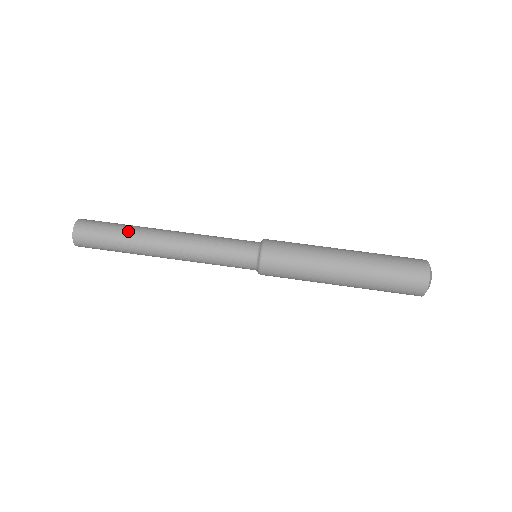
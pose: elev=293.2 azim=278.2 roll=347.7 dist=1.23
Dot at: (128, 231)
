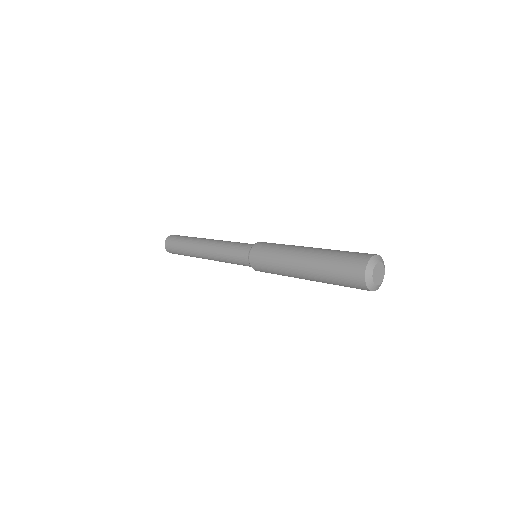
Dot at: (191, 238)
